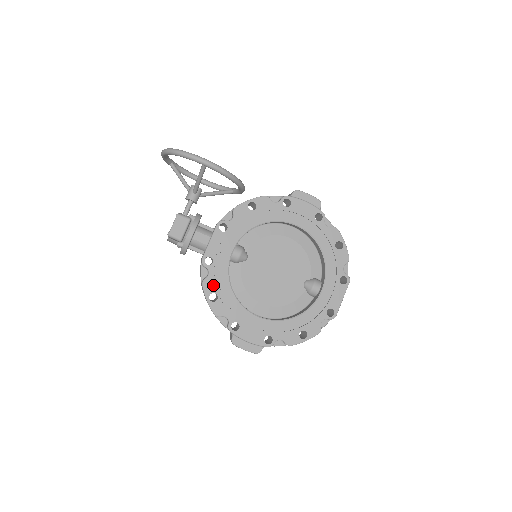
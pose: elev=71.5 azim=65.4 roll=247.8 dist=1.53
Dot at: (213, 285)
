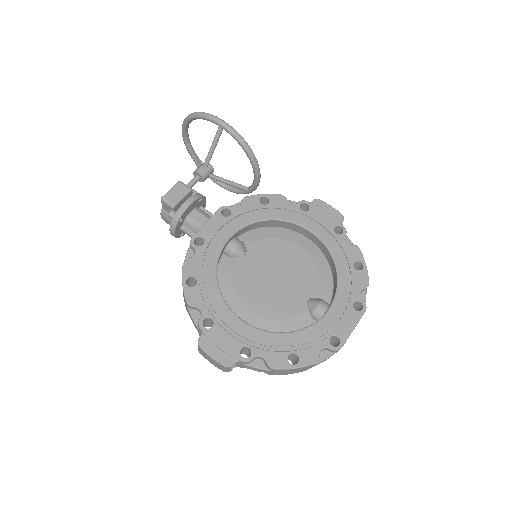
Dot at: (196, 268)
